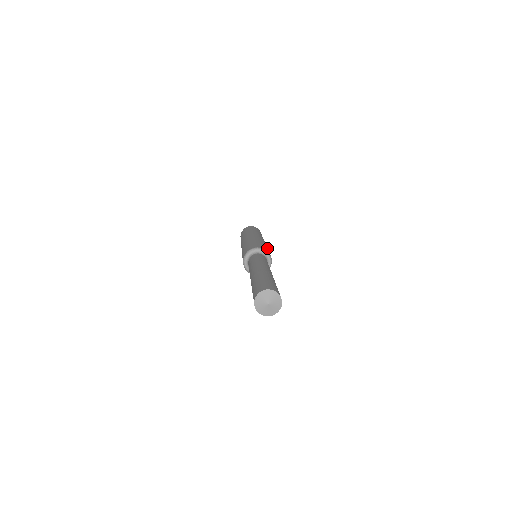
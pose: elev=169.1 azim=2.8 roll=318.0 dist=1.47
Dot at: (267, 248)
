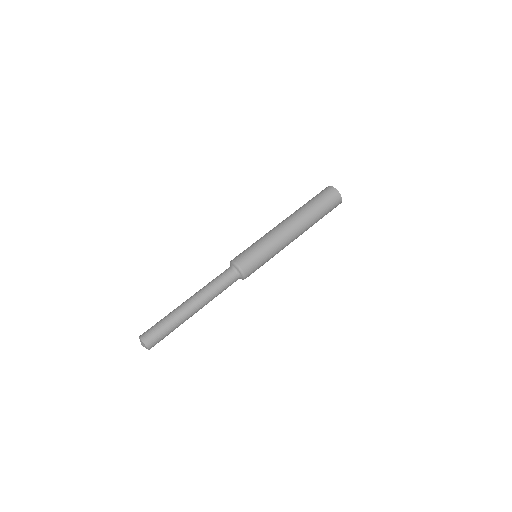
Dot at: occluded
